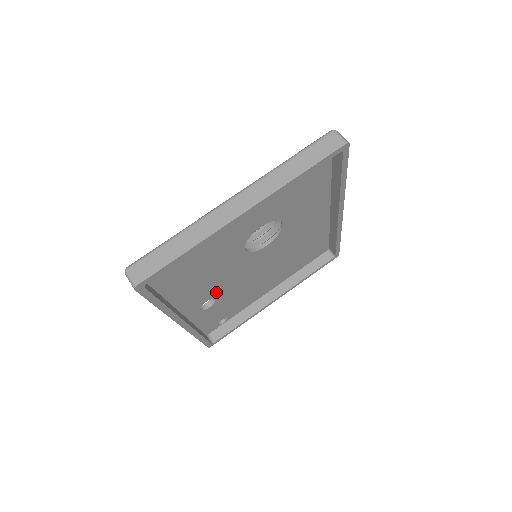
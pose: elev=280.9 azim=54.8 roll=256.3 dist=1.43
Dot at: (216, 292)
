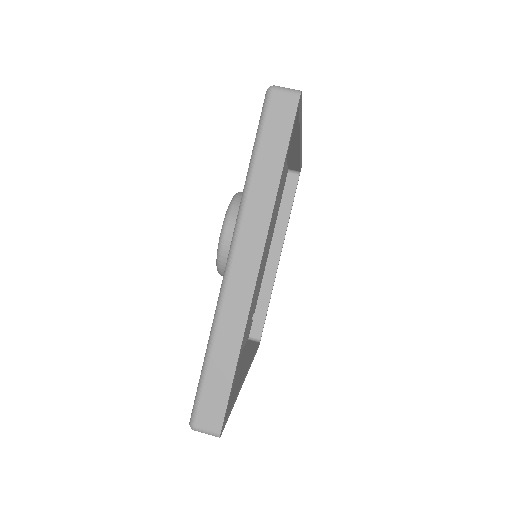
Dot at: occluded
